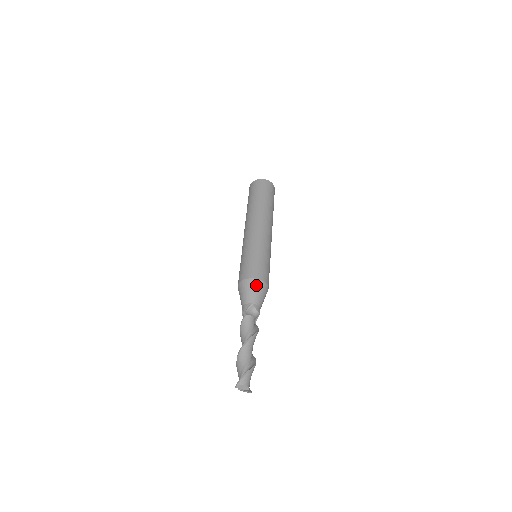
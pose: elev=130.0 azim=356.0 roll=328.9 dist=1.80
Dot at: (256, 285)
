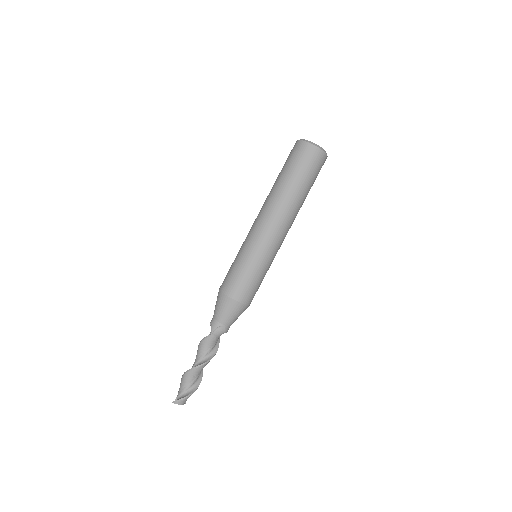
Dot at: (237, 309)
